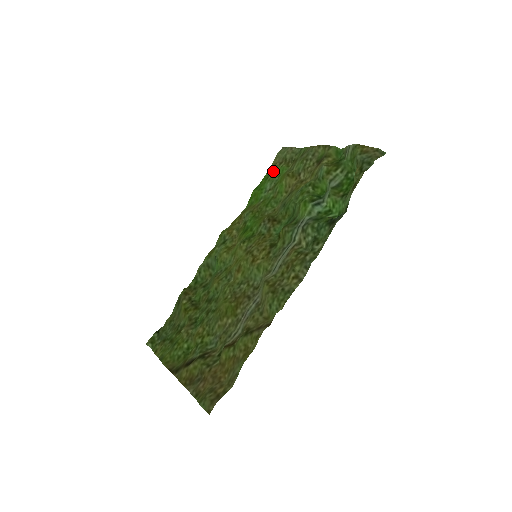
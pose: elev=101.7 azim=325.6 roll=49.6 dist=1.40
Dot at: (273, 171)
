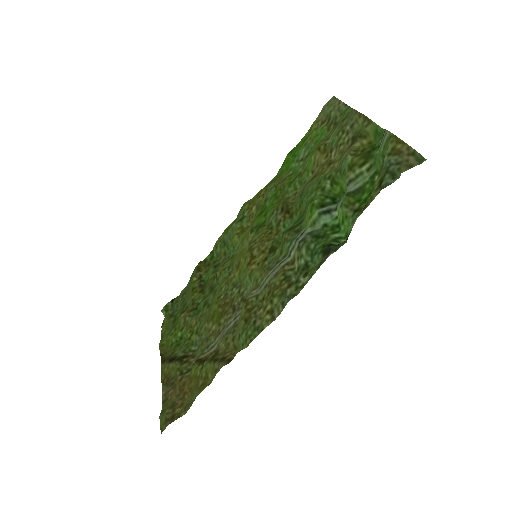
Dot at: (313, 132)
